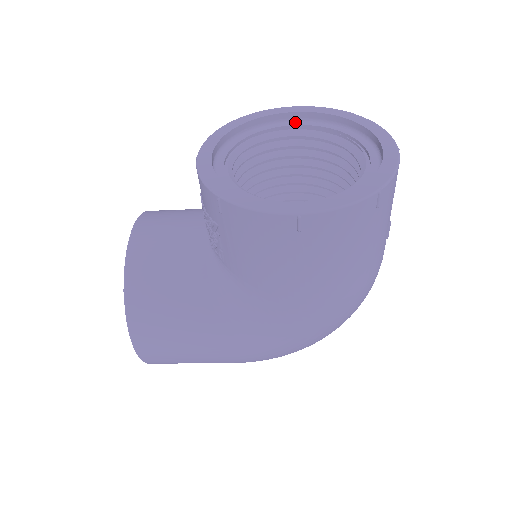
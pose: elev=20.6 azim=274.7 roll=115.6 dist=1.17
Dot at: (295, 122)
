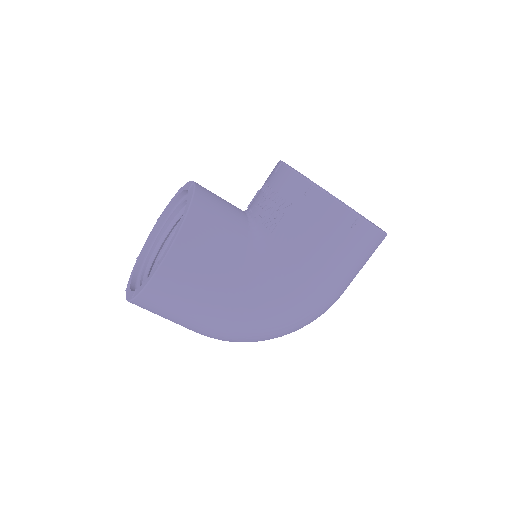
Dot at: occluded
